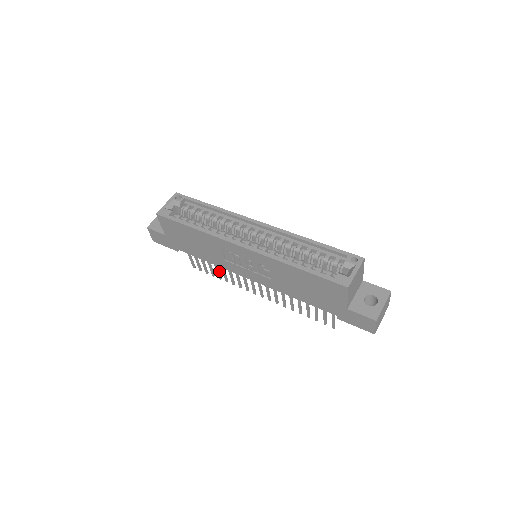
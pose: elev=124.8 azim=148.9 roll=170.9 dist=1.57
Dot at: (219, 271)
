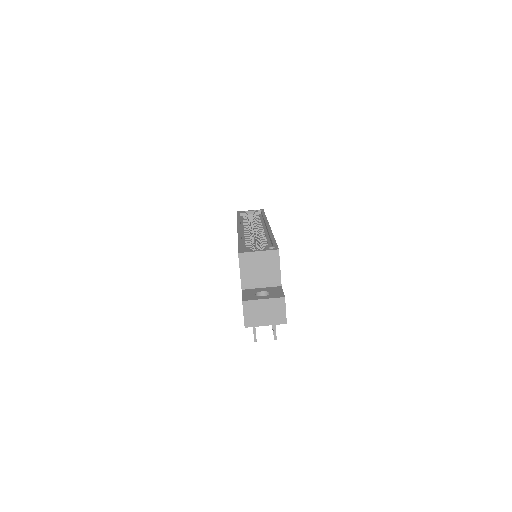
Dot at: occluded
